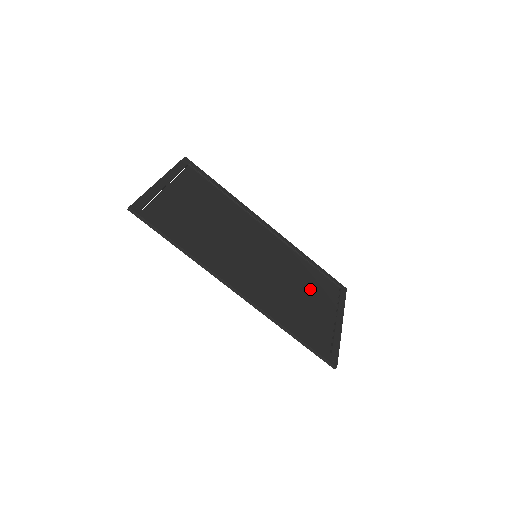
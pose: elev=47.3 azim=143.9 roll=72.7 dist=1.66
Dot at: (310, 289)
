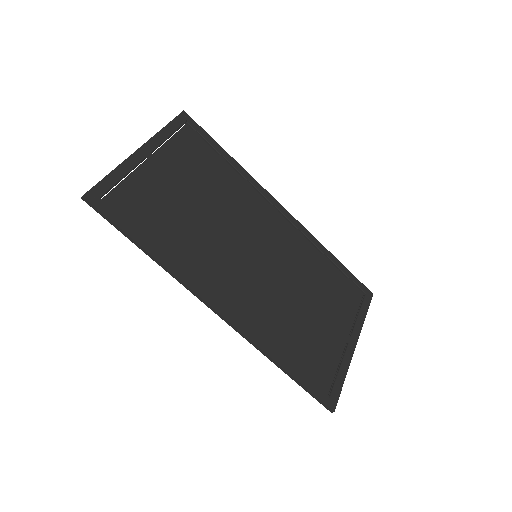
Dot at: (322, 299)
